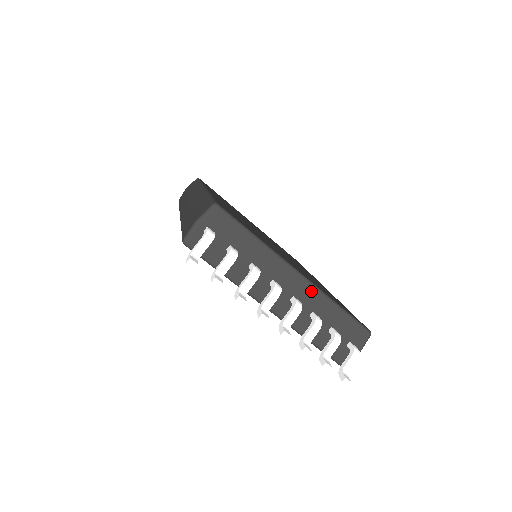
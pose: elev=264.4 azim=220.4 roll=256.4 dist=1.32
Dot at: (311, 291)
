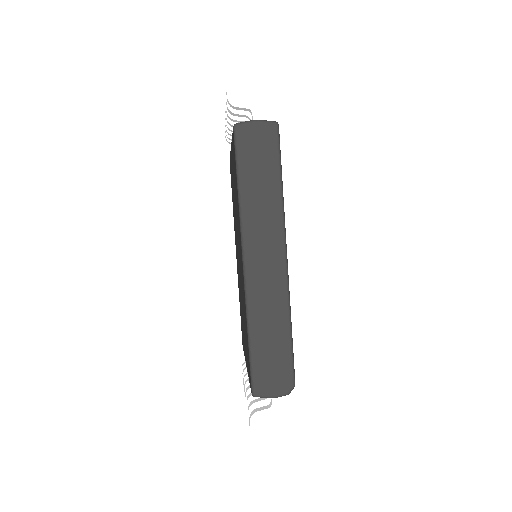
Dot at: occluded
